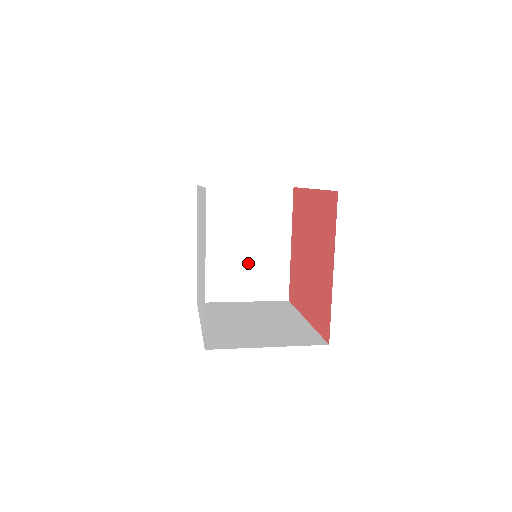
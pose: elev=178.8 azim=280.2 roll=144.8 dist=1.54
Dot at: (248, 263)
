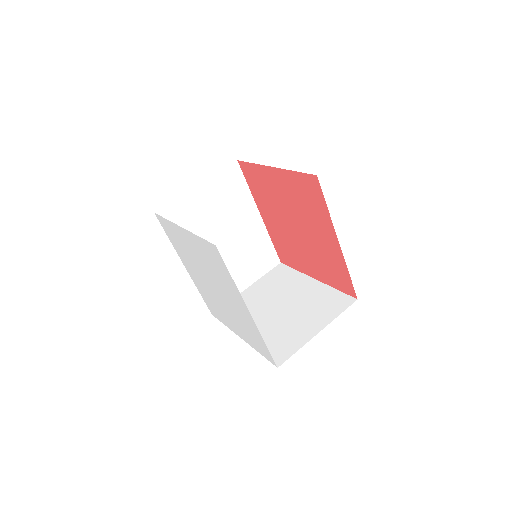
Dot at: occluded
